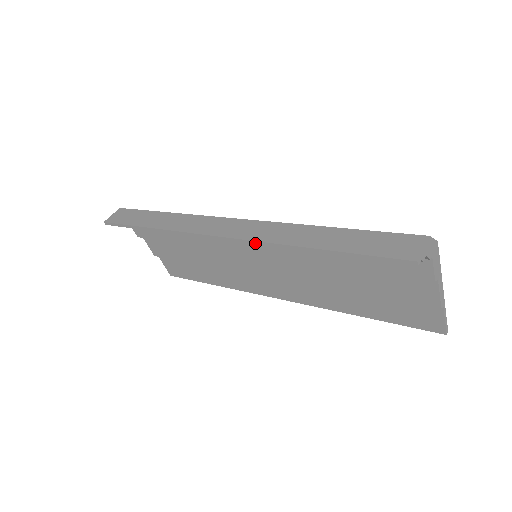
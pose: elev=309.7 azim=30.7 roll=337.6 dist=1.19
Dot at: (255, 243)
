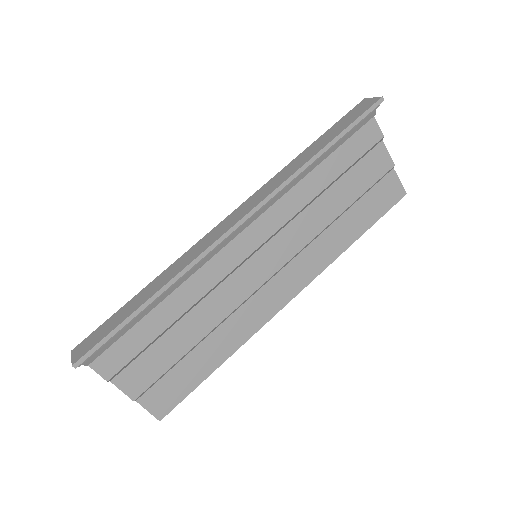
Dot at: (273, 195)
